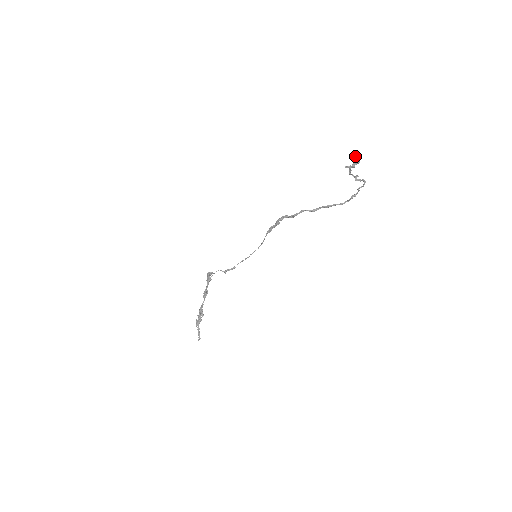
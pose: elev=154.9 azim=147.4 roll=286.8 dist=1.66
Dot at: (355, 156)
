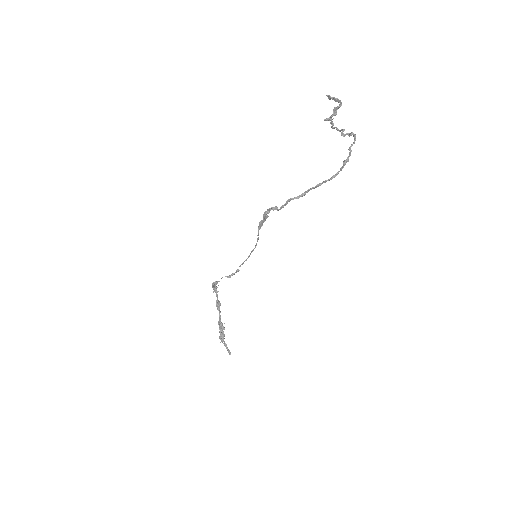
Dot at: (333, 99)
